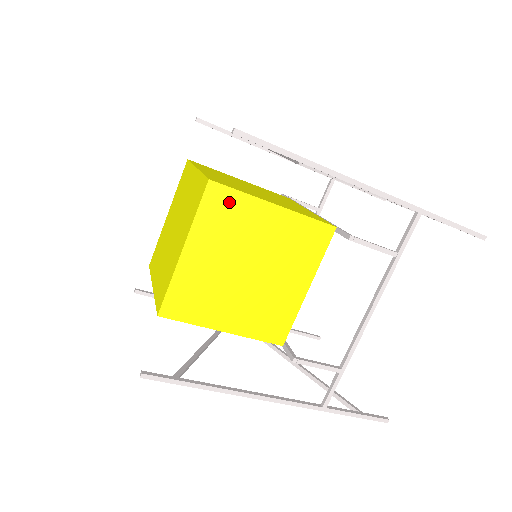
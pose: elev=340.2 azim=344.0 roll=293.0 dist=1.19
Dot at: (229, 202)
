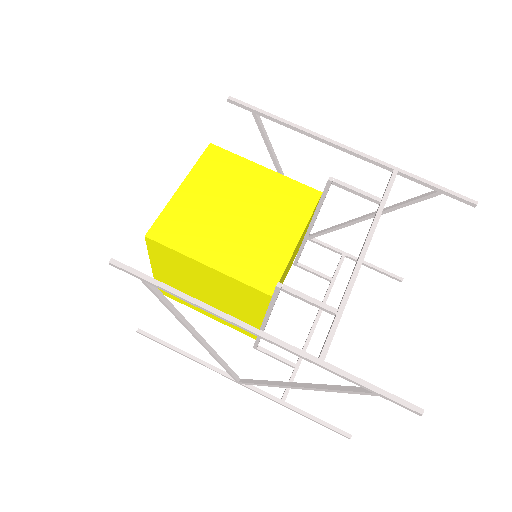
Dot at: (225, 160)
